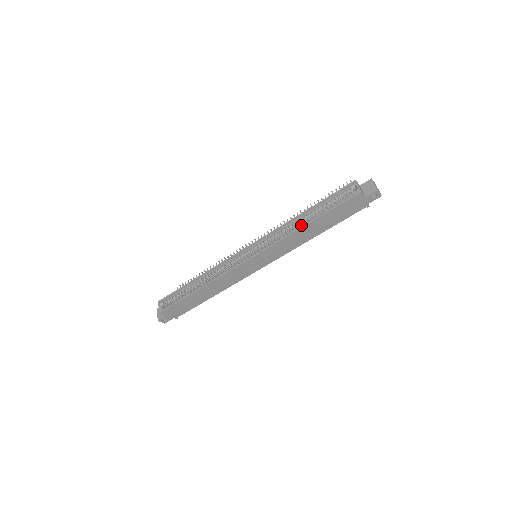
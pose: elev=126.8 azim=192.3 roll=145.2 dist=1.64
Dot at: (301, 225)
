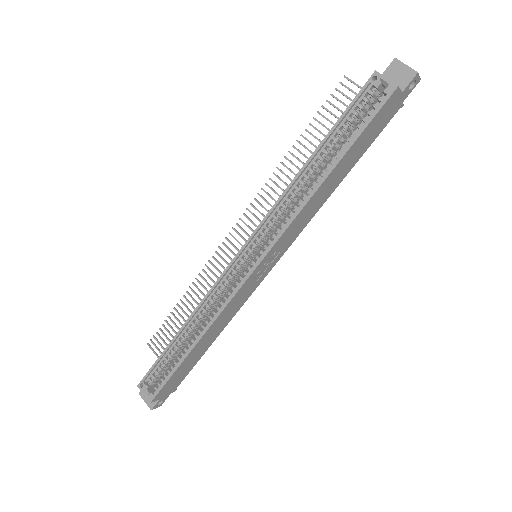
Dot at: (314, 181)
